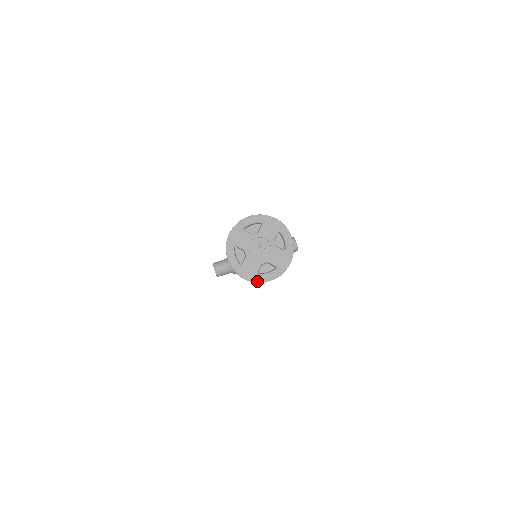
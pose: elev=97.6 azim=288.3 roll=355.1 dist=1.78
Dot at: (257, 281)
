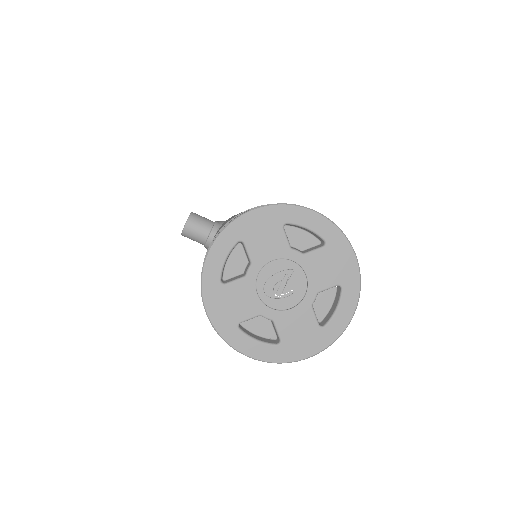
Dot at: (224, 337)
